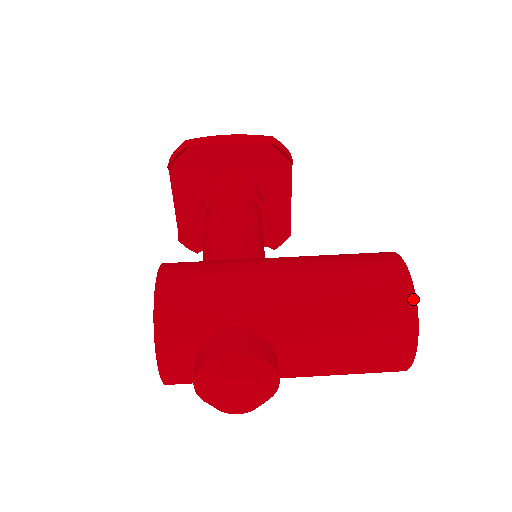
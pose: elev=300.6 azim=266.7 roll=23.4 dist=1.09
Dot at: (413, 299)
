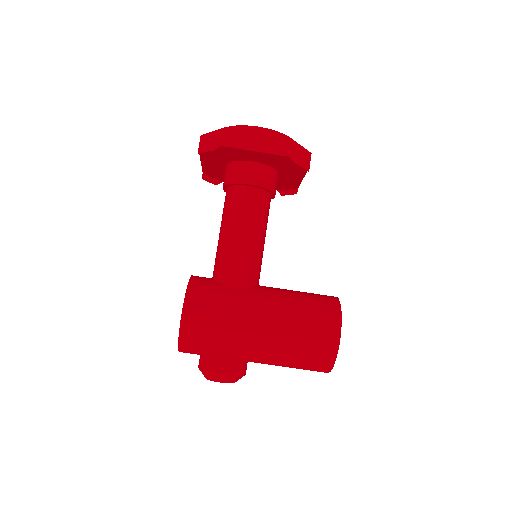
Dot at: (334, 360)
